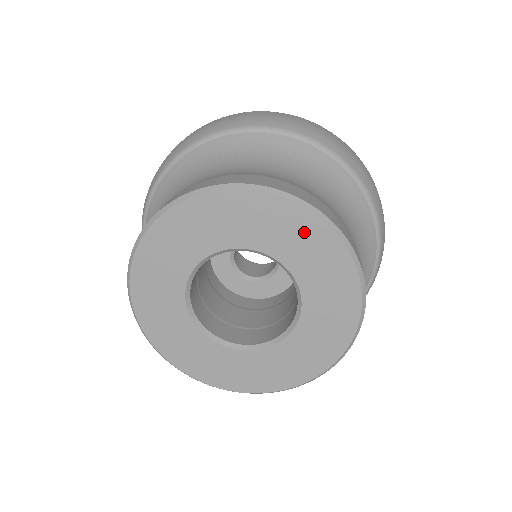
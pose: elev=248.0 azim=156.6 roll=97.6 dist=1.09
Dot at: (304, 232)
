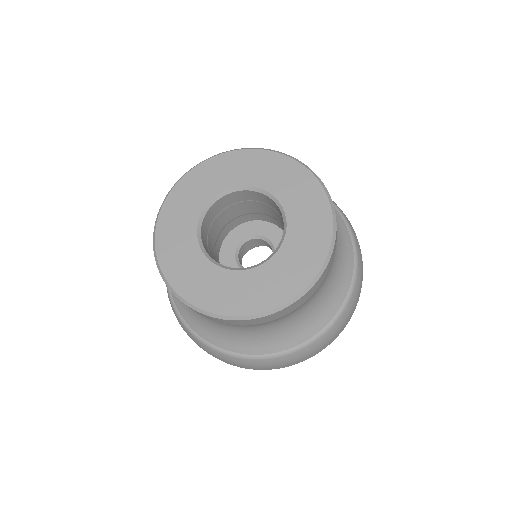
Dot at: (315, 206)
